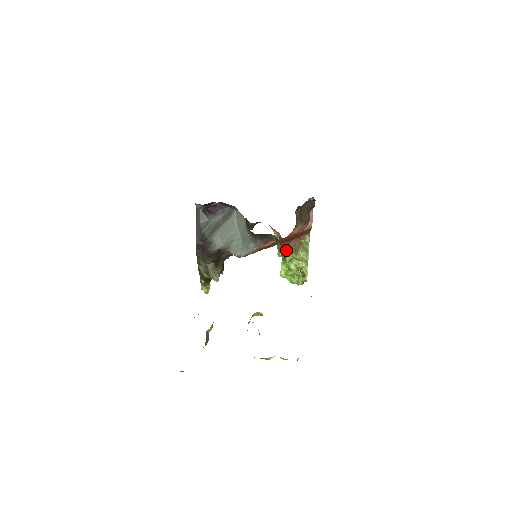
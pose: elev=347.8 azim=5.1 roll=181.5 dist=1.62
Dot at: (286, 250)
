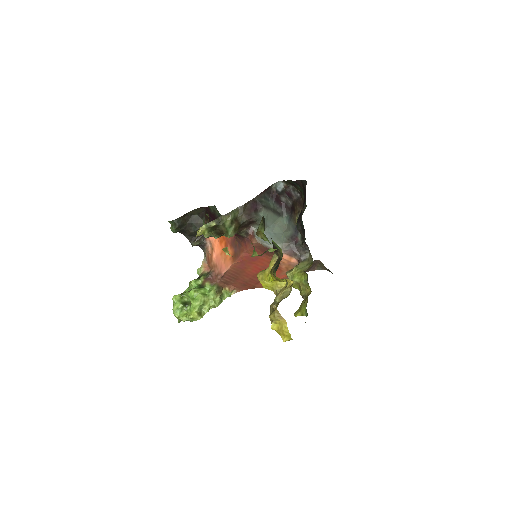
Dot at: (206, 284)
